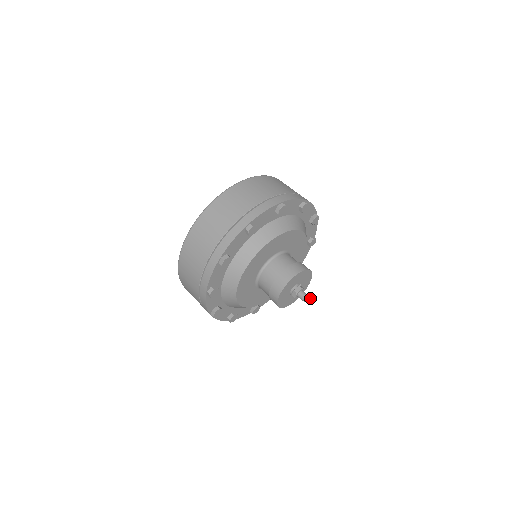
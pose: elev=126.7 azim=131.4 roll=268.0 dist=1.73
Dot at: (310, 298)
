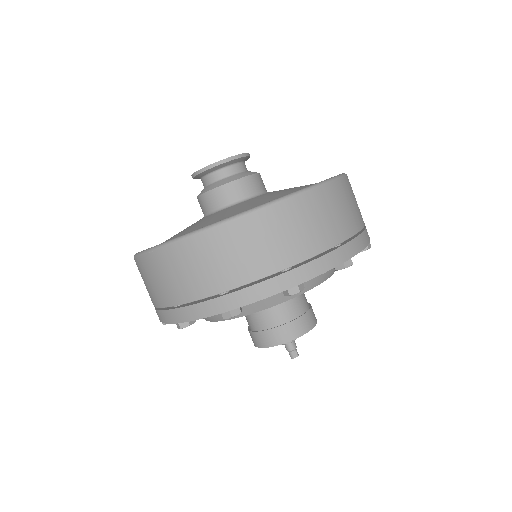
Dot at: (297, 355)
